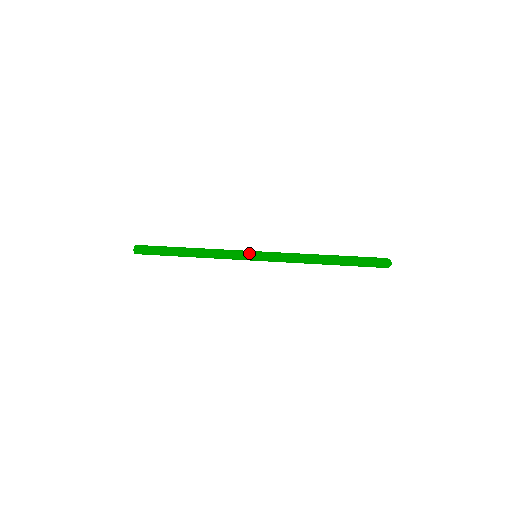
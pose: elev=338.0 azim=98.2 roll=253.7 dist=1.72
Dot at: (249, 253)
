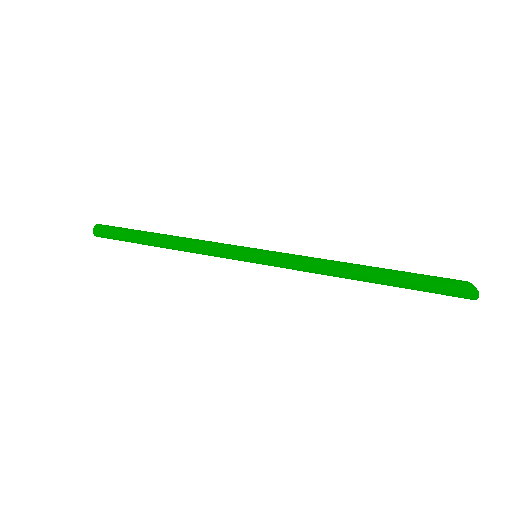
Dot at: (244, 253)
